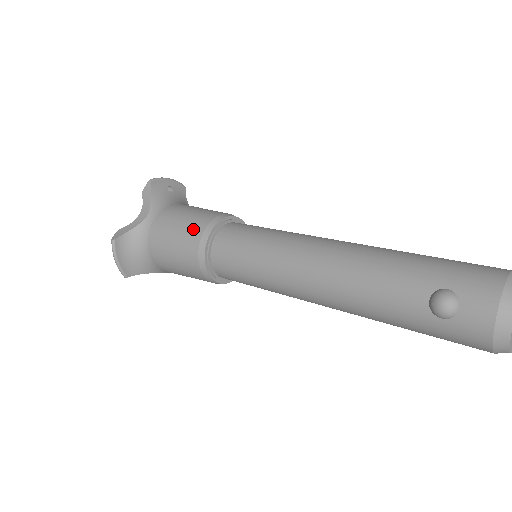
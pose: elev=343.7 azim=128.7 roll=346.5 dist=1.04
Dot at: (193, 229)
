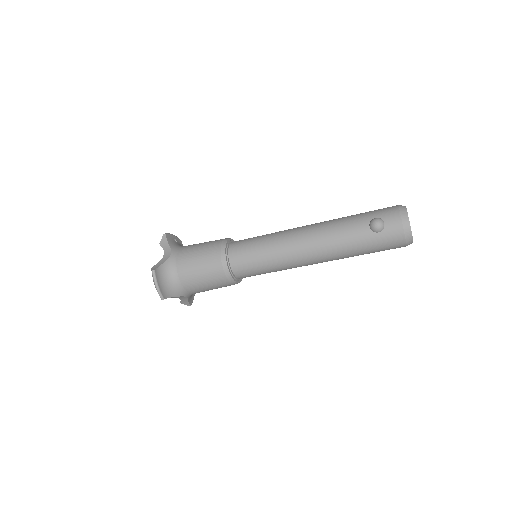
Dot at: (212, 248)
